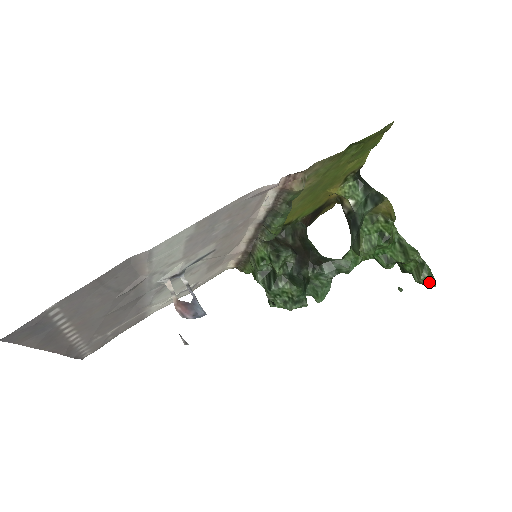
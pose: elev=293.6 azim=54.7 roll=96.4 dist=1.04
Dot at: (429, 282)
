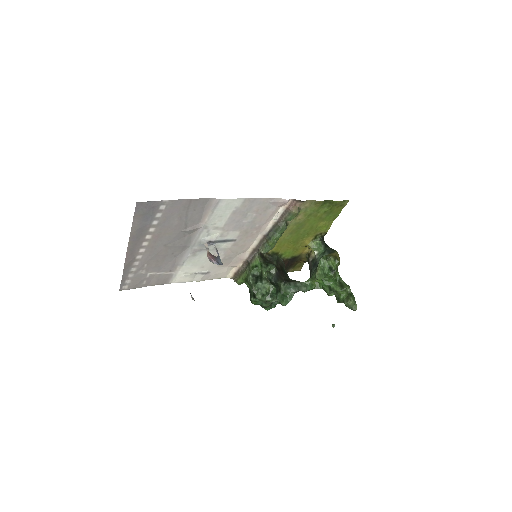
Dot at: (353, 306)
